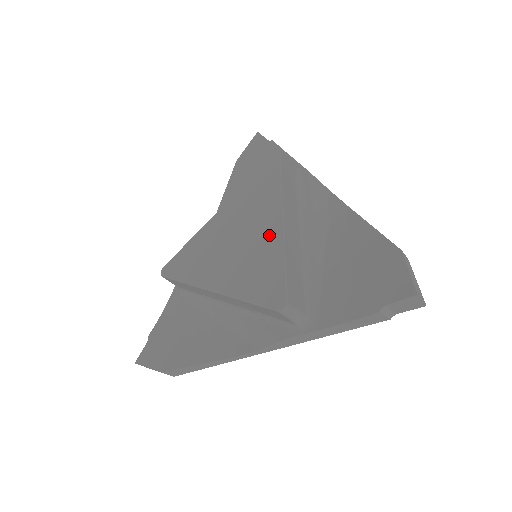
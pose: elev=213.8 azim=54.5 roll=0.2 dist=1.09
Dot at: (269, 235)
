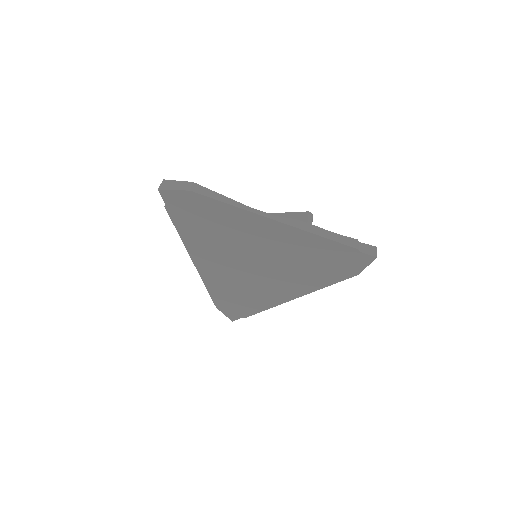
Dot at: occluded
